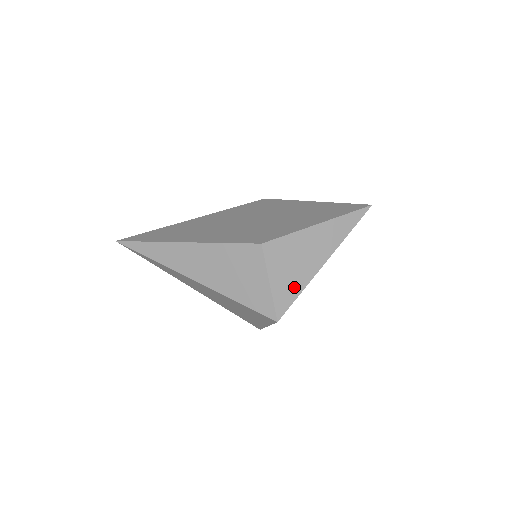
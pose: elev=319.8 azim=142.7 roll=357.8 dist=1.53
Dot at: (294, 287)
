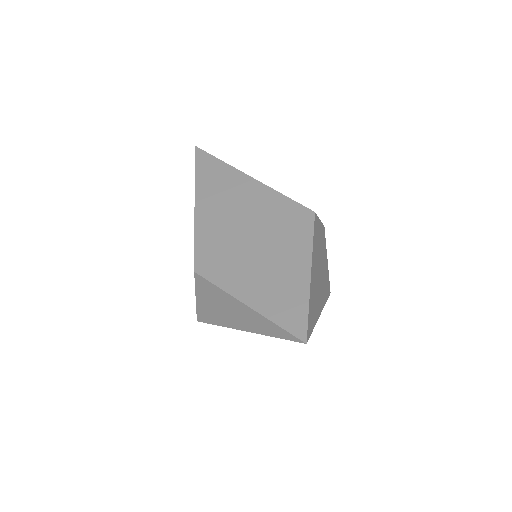
Dot at: (213, 317)
